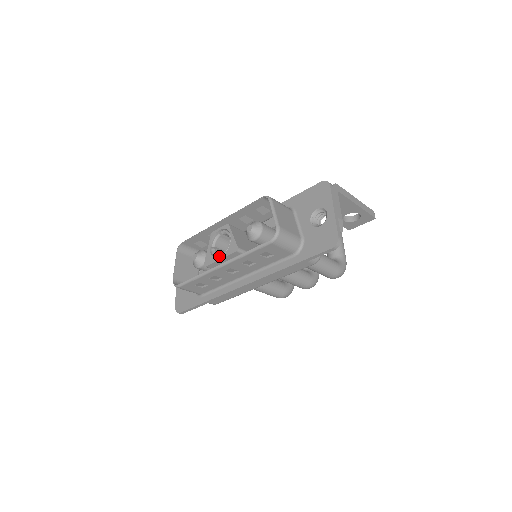
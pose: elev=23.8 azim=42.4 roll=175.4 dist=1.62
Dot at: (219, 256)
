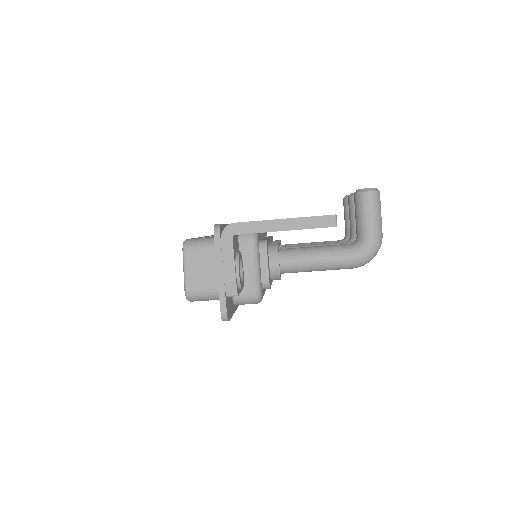
Dot at: occluded
